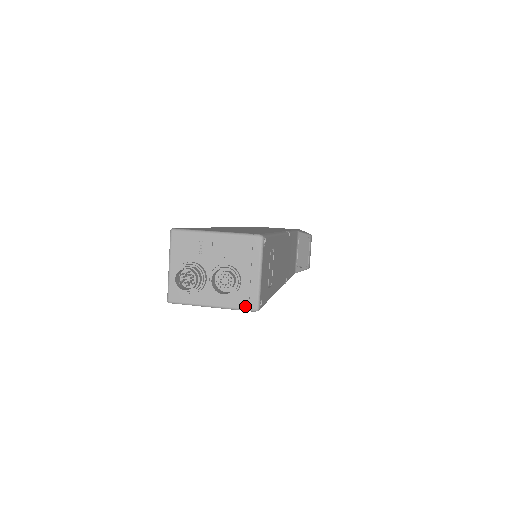
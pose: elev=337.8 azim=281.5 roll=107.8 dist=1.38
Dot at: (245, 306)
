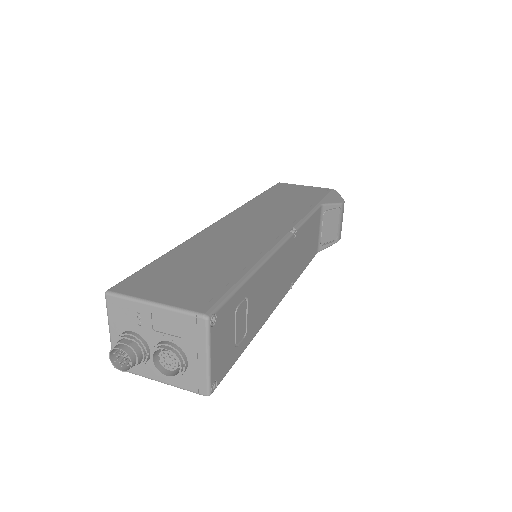
Dot at: (194, 389)
